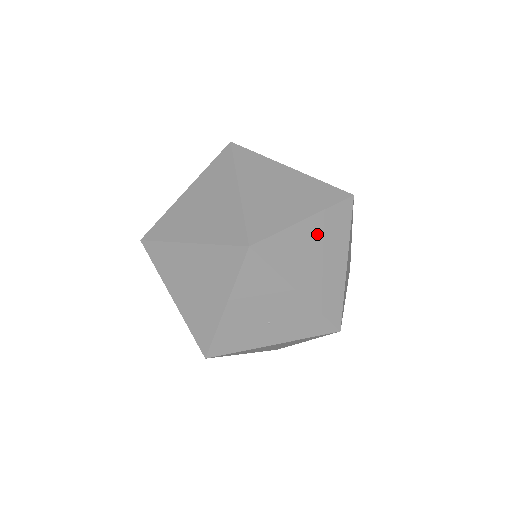
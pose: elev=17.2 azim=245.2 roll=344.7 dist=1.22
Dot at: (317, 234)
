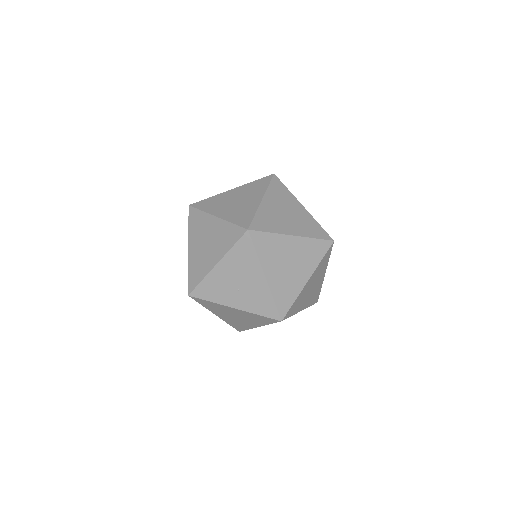
Dot at: (296, 249)
